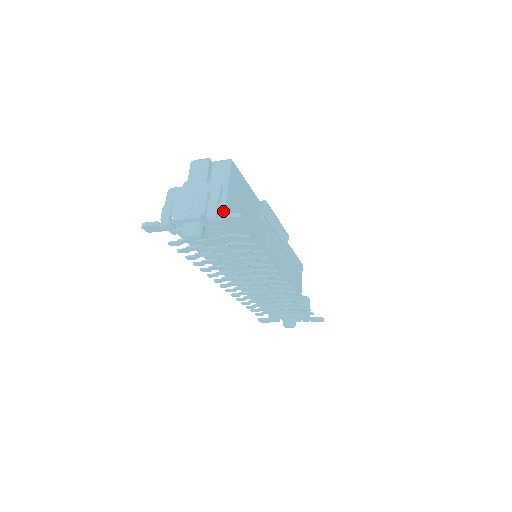
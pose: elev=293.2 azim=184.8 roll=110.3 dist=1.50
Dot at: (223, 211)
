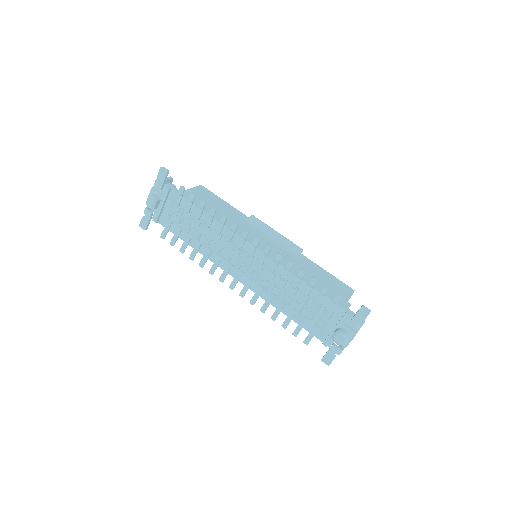
Dot at: occluded
